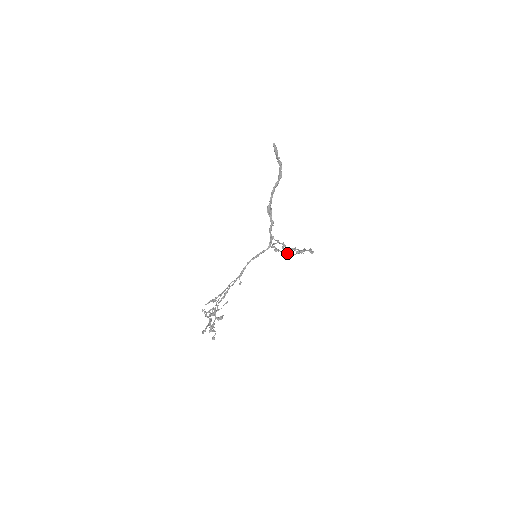
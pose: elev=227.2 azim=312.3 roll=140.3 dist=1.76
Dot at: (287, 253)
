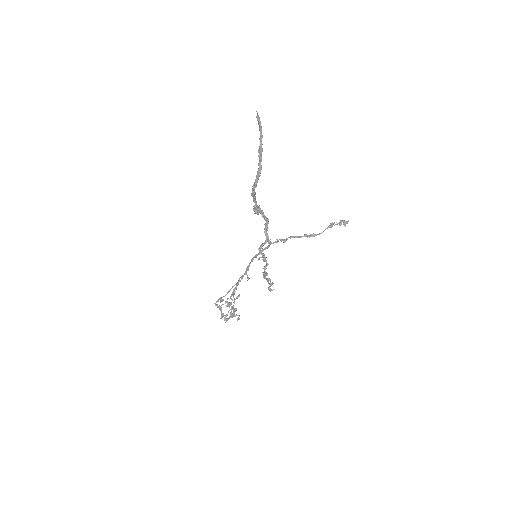
Dot at: (304, 236)
